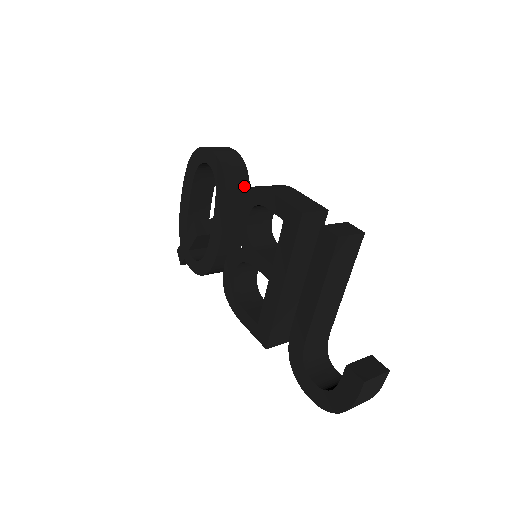
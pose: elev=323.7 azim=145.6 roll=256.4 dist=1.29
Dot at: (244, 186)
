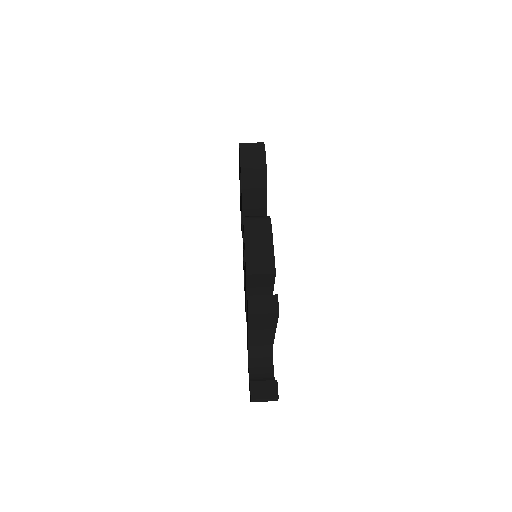
Dot at: (261, 196)
